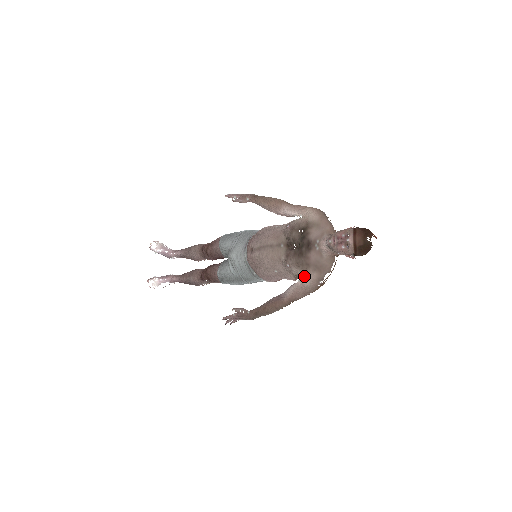
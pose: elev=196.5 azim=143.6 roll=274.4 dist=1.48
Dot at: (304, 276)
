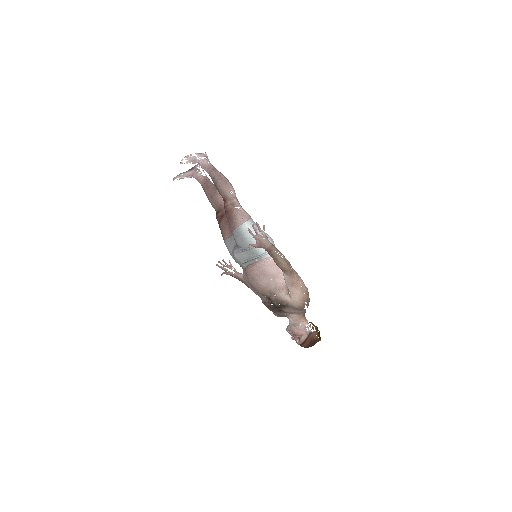
Dot at: occluded
